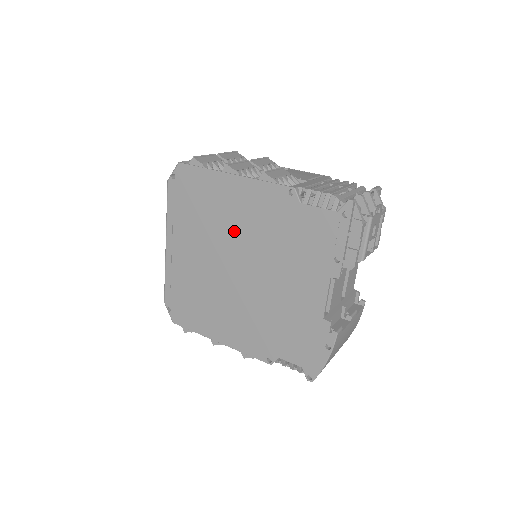
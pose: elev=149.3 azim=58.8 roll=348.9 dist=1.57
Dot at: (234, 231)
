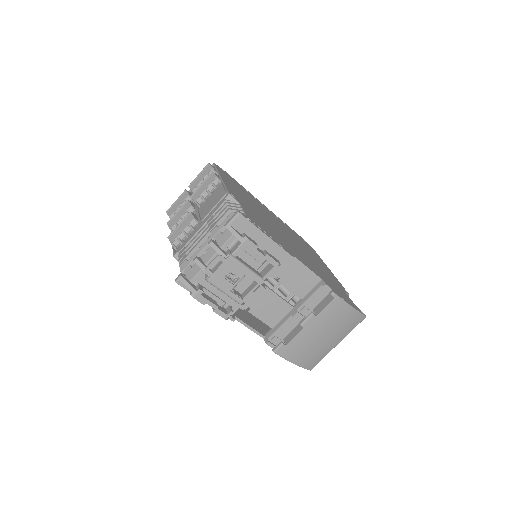
Dot at: occluded
